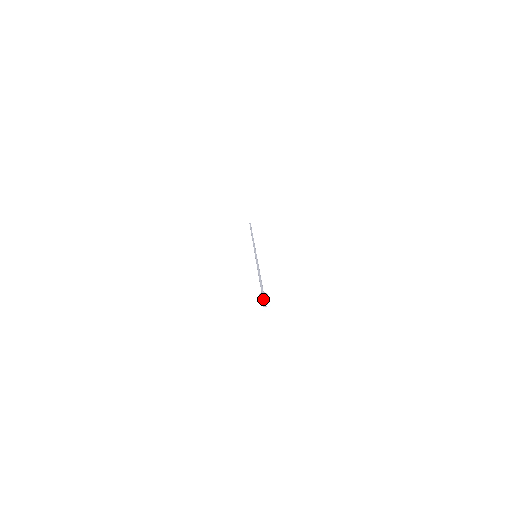
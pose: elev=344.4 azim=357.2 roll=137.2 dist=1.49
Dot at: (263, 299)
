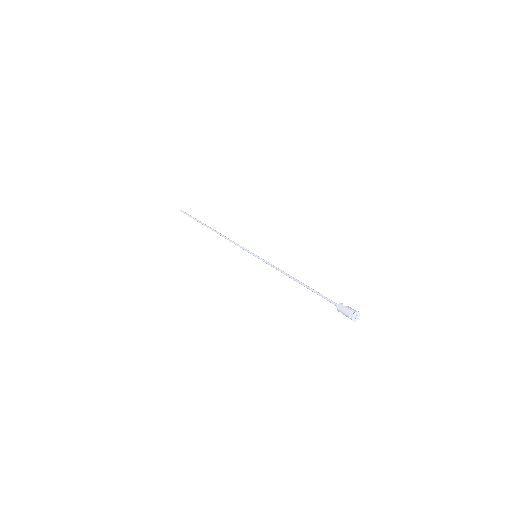
Dot at: (352, 313)
